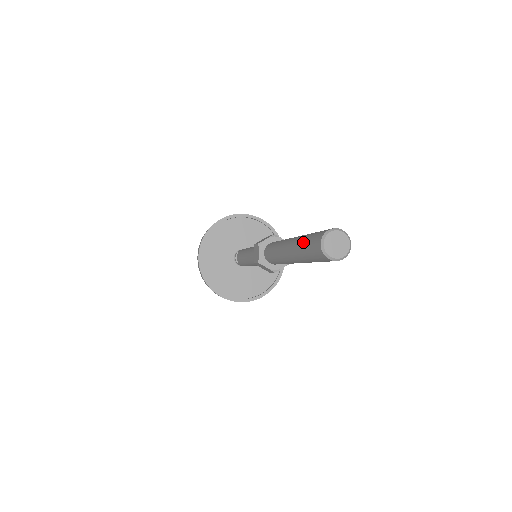
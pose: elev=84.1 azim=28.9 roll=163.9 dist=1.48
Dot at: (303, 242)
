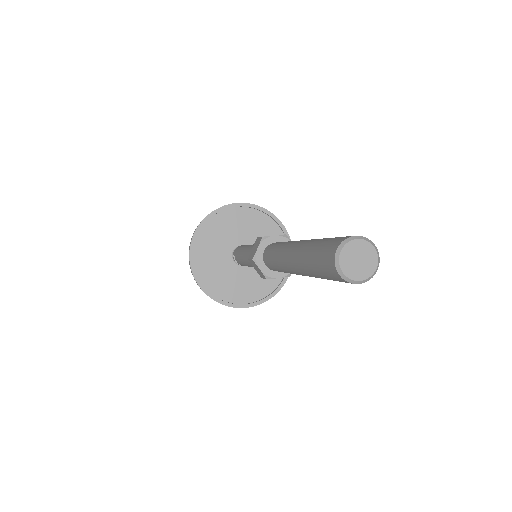
Dot at: (310, 265)
